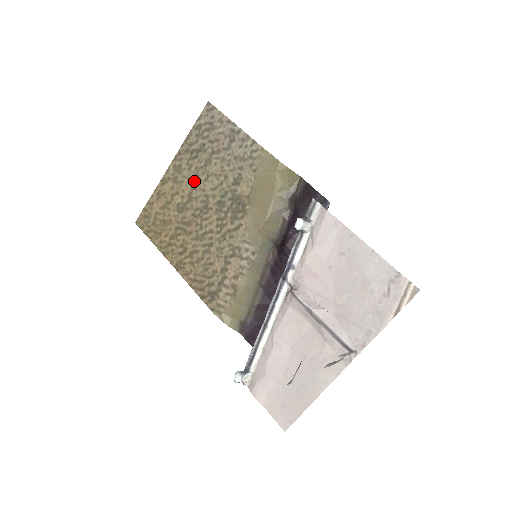
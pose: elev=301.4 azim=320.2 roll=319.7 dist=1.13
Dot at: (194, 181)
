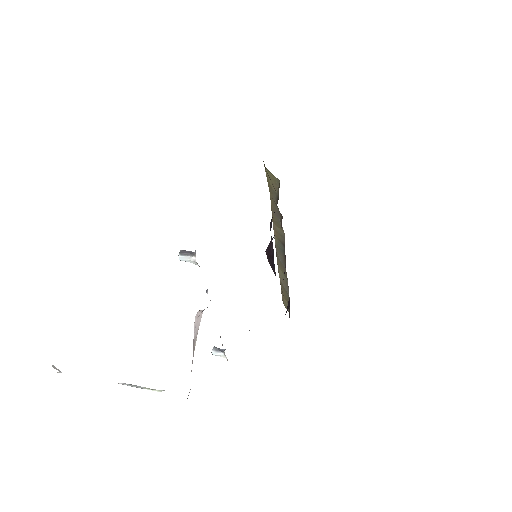
Dot at: occluded
